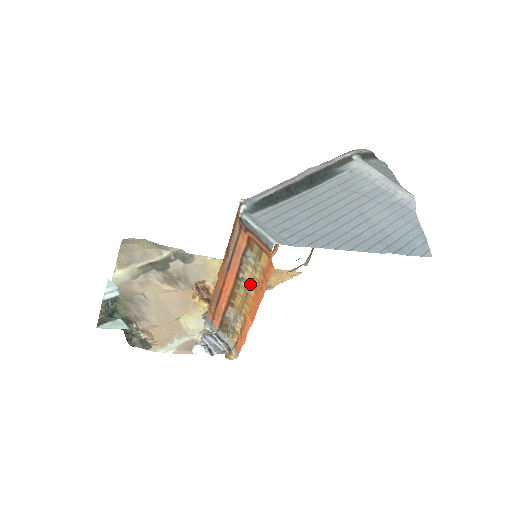
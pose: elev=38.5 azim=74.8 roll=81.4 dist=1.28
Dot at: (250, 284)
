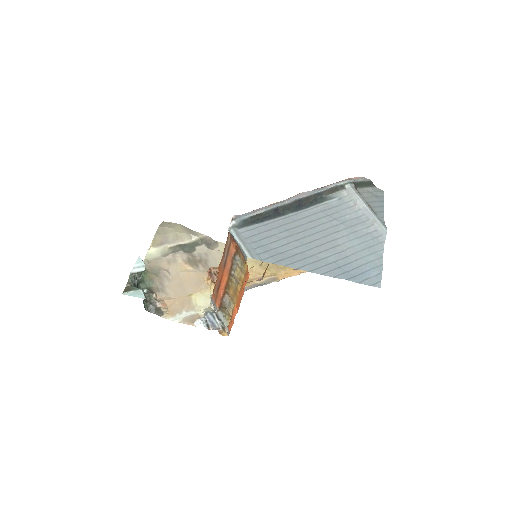
Dot at: (238, 281)
